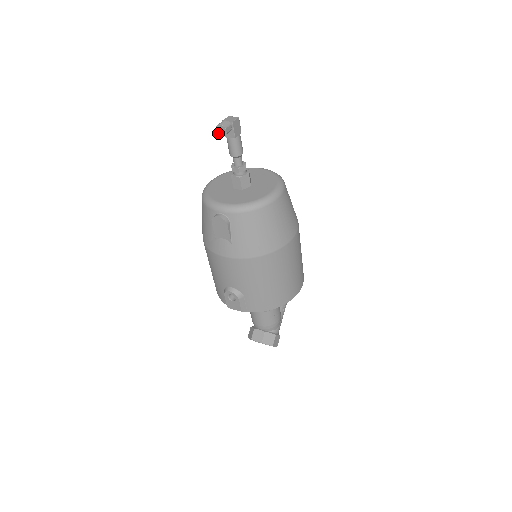
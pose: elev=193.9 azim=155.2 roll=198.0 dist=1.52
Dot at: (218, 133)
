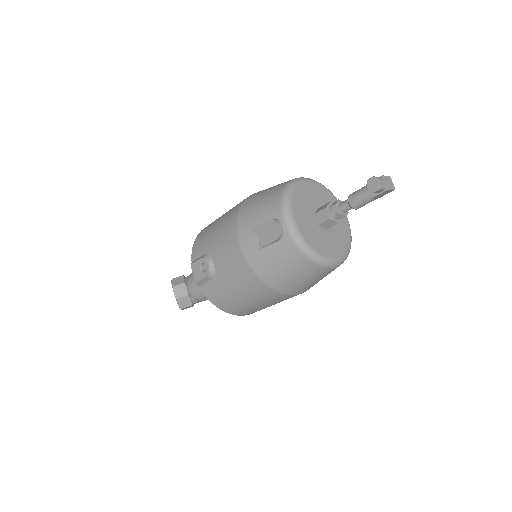
Dot at: (368, 182)
